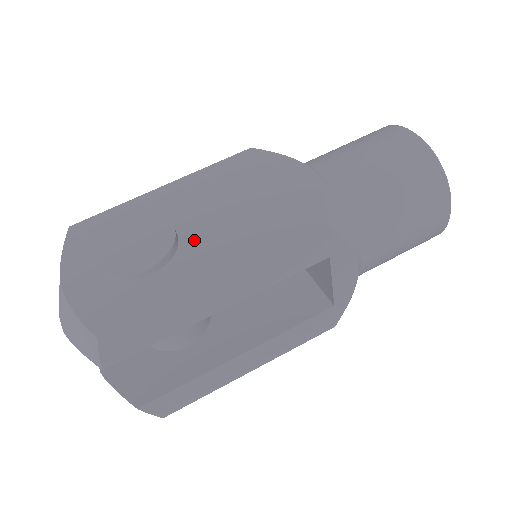
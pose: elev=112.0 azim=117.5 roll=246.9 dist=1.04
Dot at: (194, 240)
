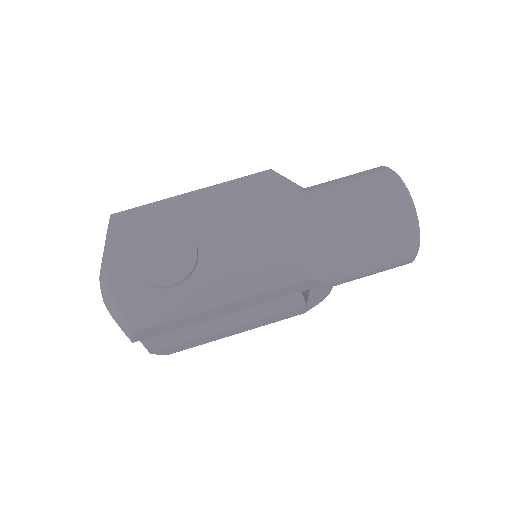
Dot at: (211, 261)
